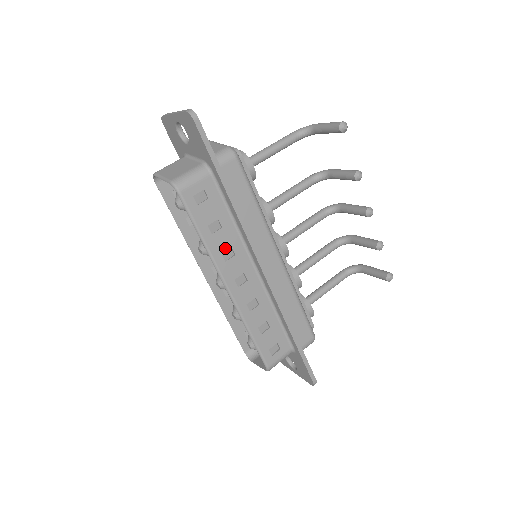
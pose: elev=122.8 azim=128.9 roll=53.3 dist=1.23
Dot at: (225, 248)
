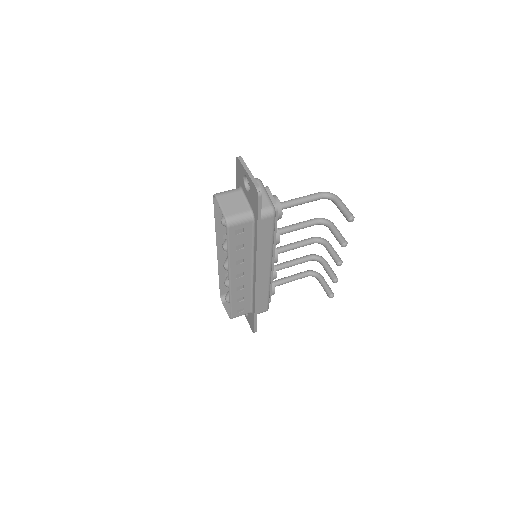
Dot at: (240, 258)
